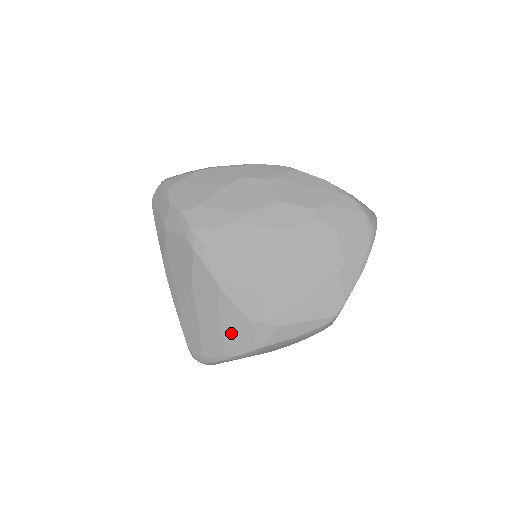
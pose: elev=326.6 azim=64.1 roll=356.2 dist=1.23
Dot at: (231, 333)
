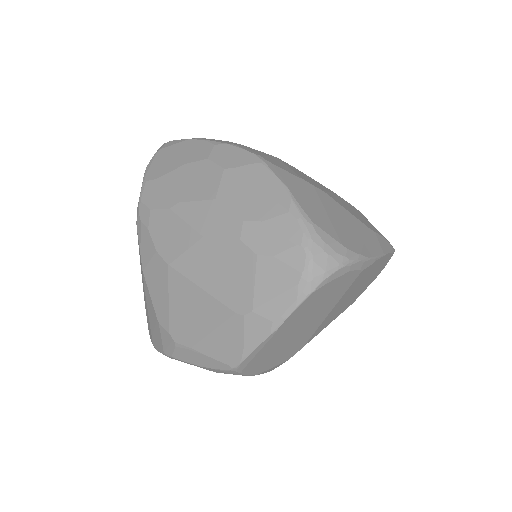
Dot at: (152, 325)
